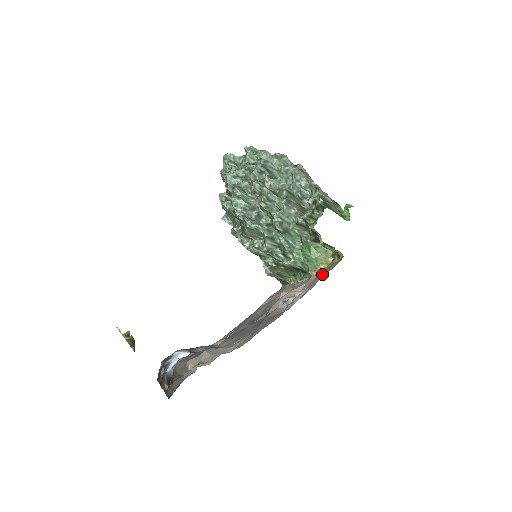
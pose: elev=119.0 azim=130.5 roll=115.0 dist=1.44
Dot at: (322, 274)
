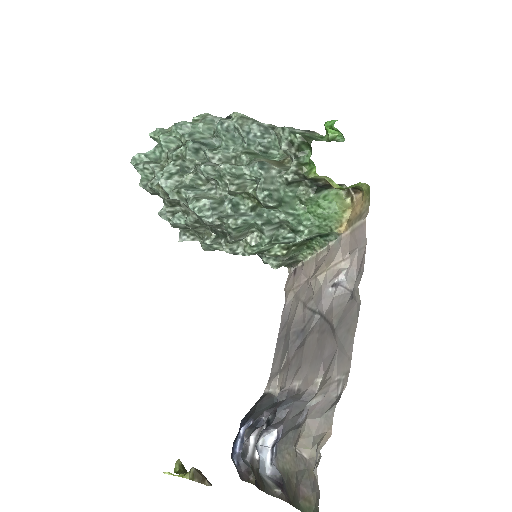
Dot at: (362, 223)
